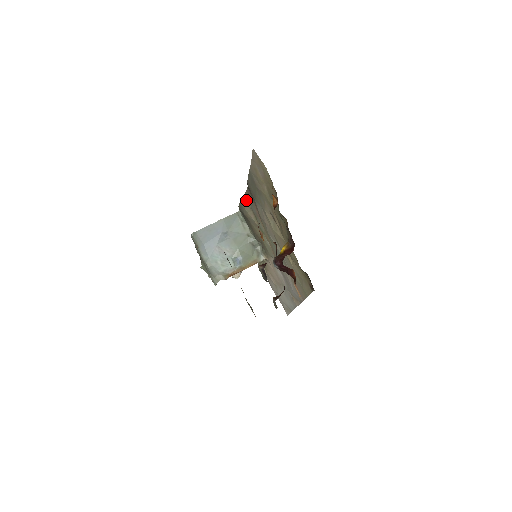
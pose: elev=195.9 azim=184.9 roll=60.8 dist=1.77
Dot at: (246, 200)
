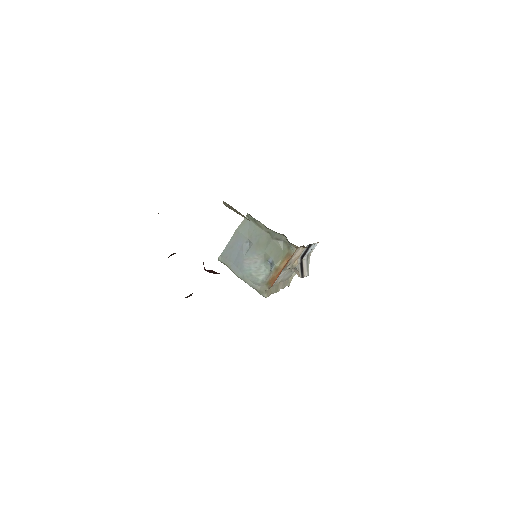
Dot at: (227, 204)
